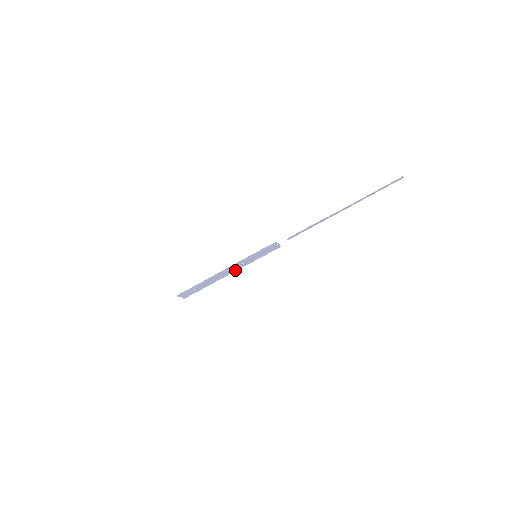
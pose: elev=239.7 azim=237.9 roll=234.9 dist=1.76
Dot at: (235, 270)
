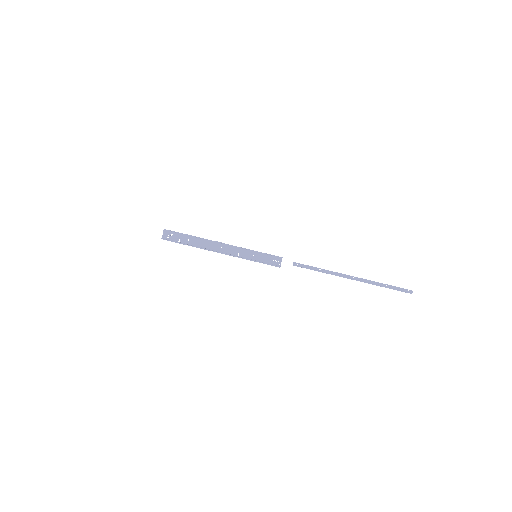
Dot at: (227, 254)
